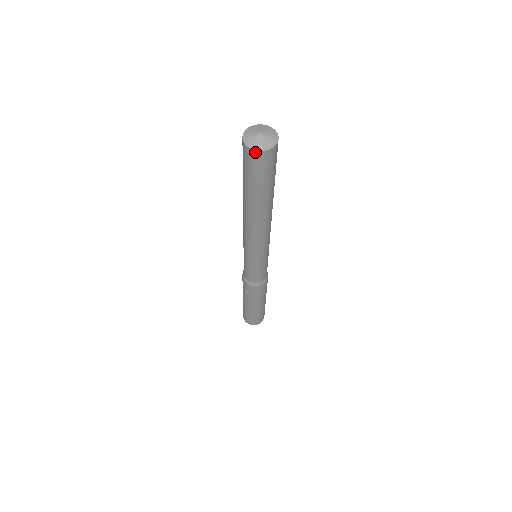
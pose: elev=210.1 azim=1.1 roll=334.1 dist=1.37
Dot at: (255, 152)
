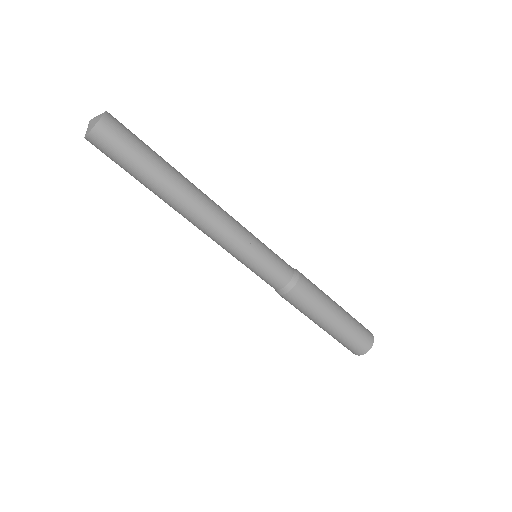
Dot at: (87, 139)
